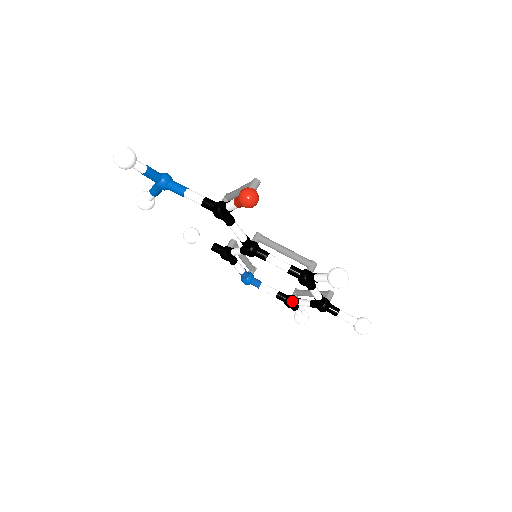
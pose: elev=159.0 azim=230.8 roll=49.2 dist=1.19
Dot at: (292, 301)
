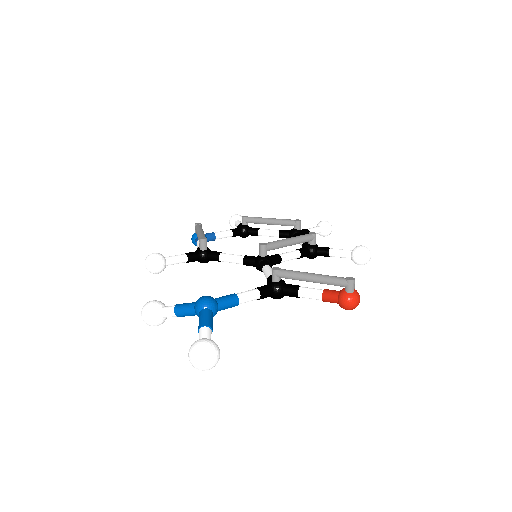
Dot at: (251, 234)
